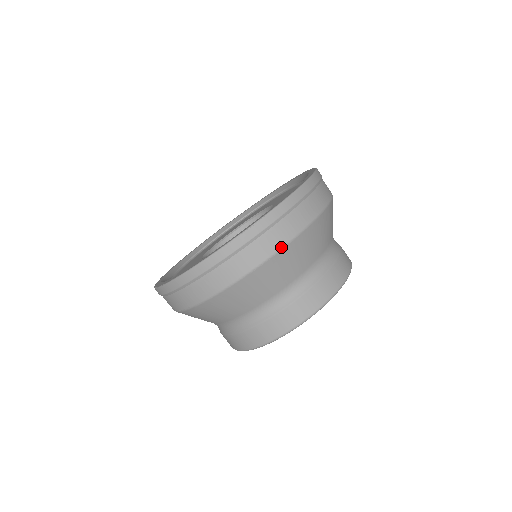
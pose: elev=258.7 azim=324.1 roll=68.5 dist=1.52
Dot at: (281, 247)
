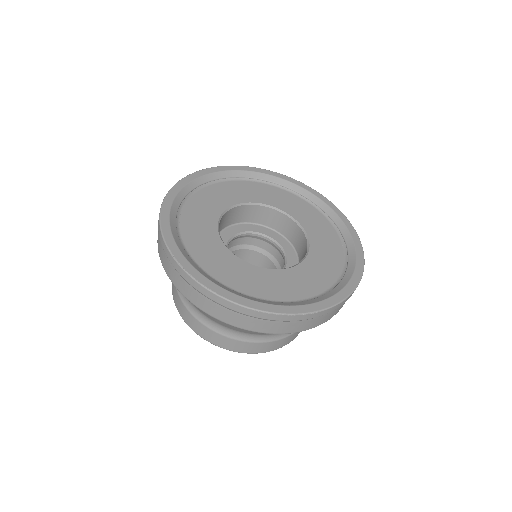
Dot at: (304, 330)
